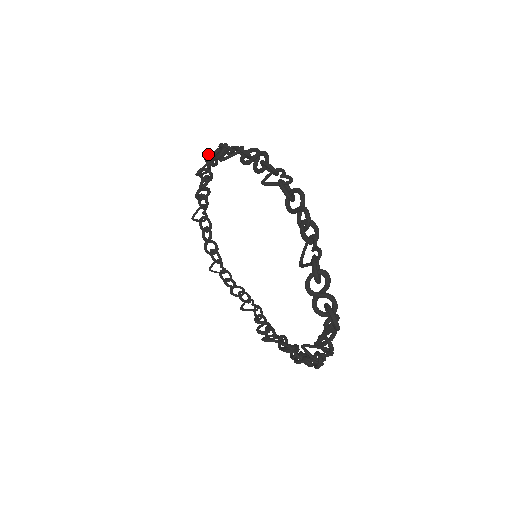
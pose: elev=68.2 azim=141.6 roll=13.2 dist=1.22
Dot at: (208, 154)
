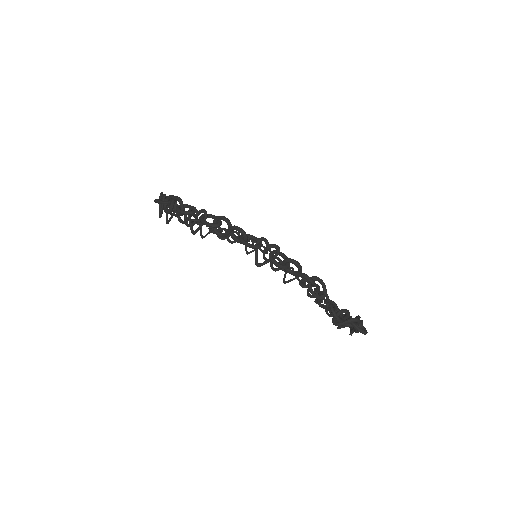
Dot at: occluded
